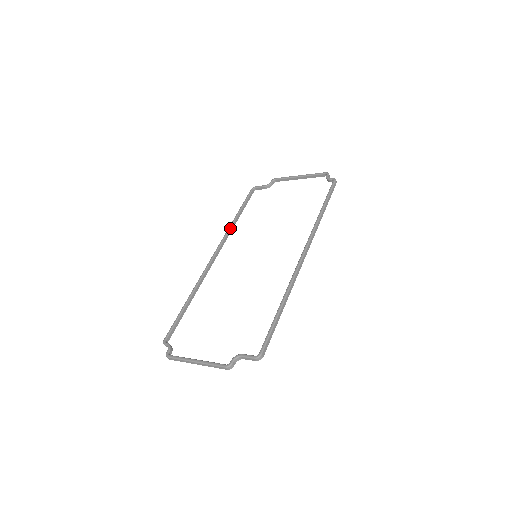
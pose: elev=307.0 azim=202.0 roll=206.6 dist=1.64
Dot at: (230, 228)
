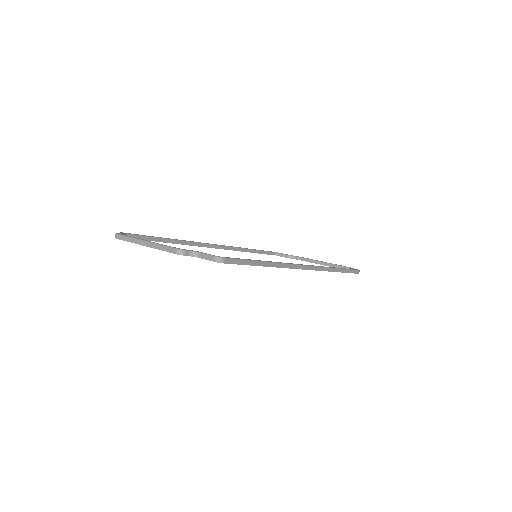
Dot at: (240, 248)
